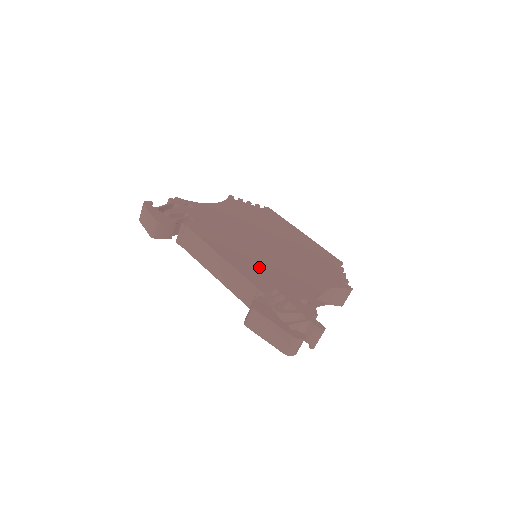
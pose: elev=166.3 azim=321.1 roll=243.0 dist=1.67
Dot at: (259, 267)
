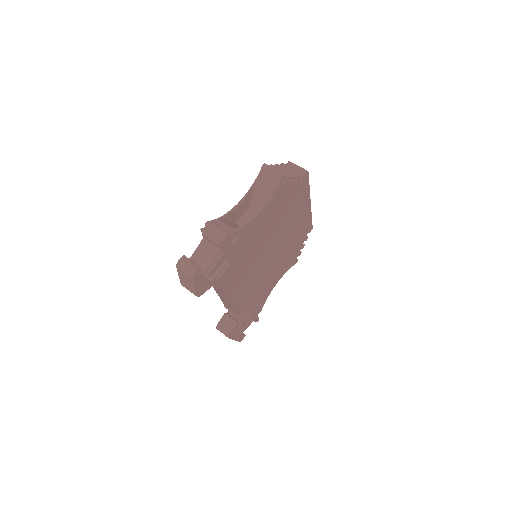
Dot at: (251, 291)
